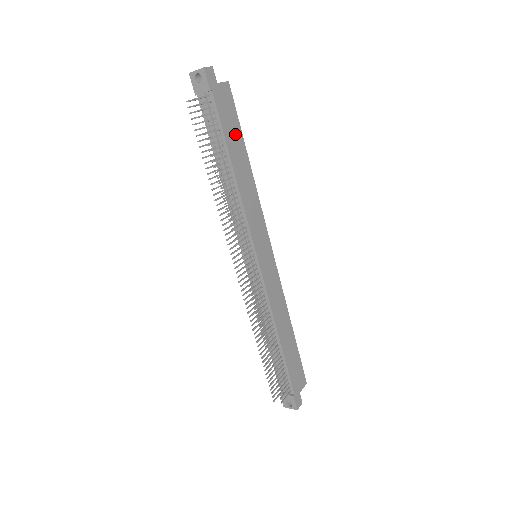
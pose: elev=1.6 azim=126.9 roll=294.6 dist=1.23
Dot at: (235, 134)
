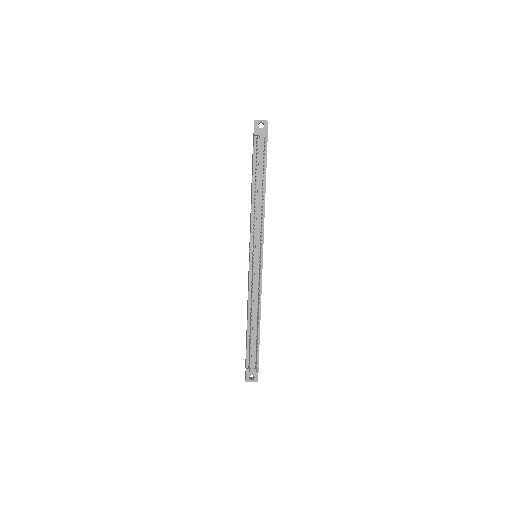
Dot at: occluded
